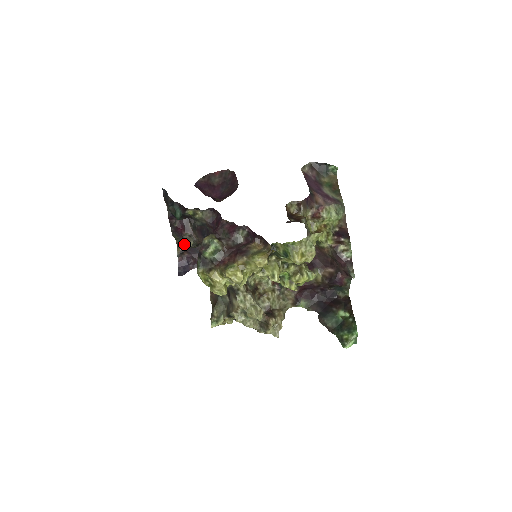
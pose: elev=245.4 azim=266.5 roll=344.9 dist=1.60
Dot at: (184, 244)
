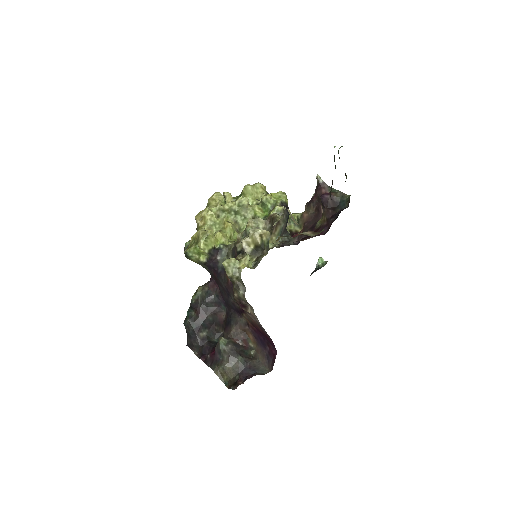
Dot at: (226, 364)
